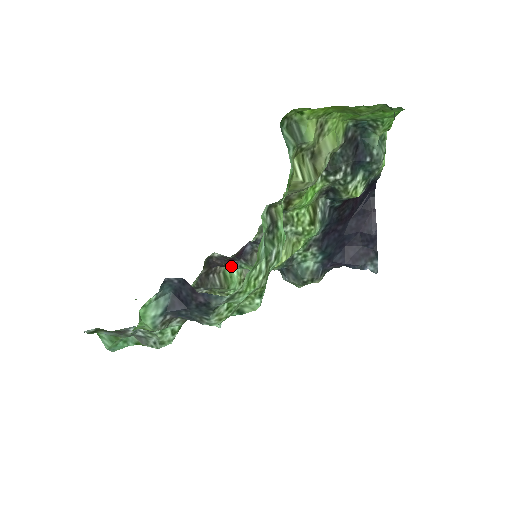
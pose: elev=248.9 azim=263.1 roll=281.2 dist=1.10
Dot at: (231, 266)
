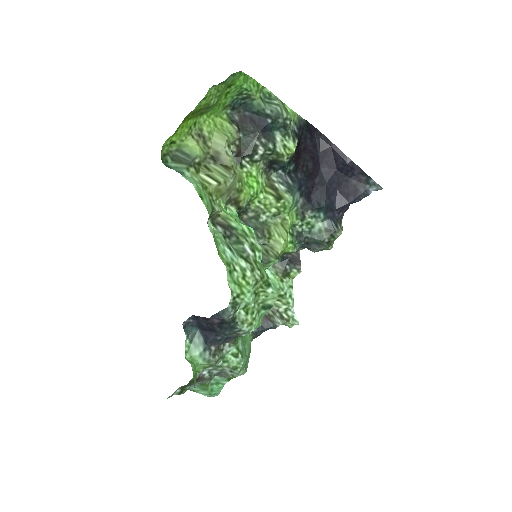
Dot at: occluded
